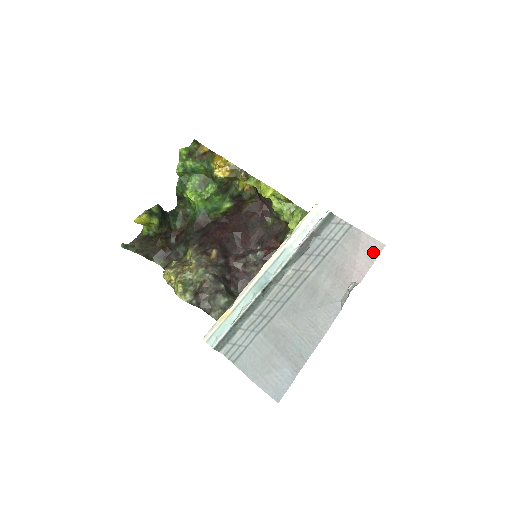
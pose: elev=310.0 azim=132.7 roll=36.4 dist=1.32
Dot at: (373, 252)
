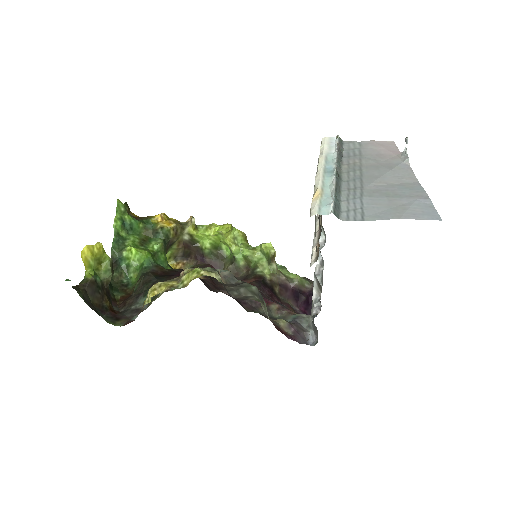
Dot at: (390, 144)
